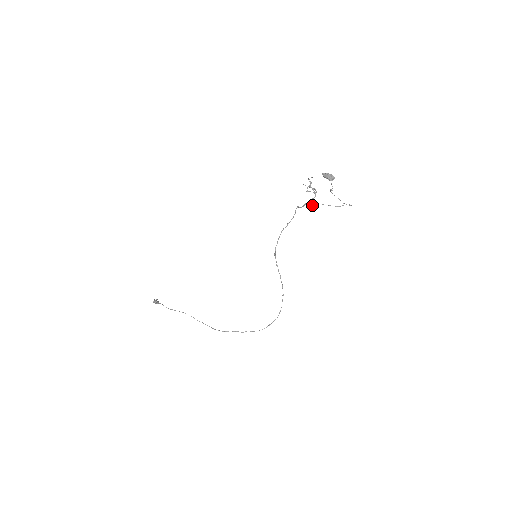
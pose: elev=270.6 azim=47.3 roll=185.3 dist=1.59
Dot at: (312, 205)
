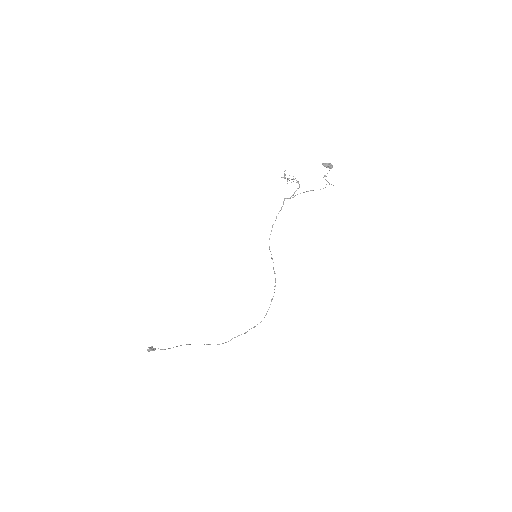
Dot at: occluded
